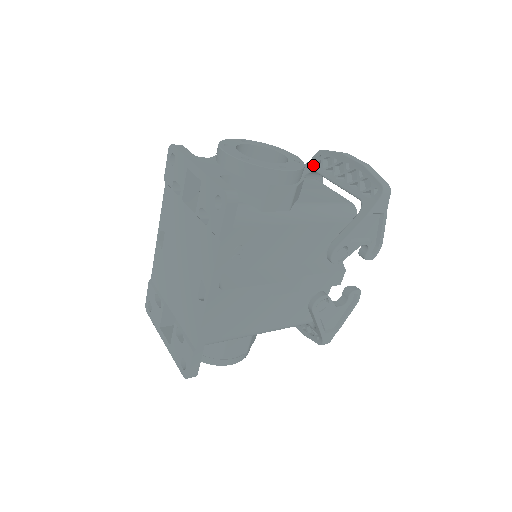
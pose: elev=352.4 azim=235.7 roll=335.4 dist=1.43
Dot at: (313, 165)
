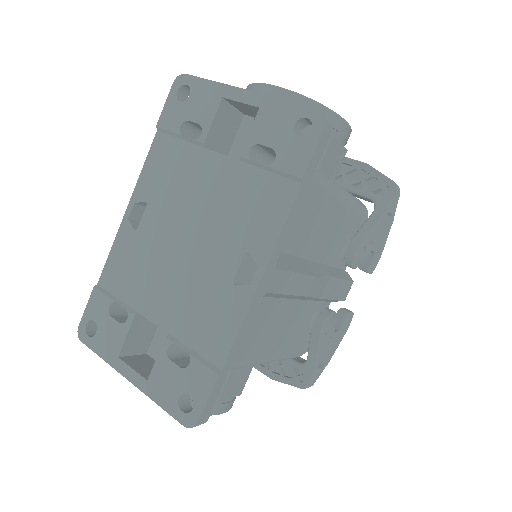
Dot at: occluded
